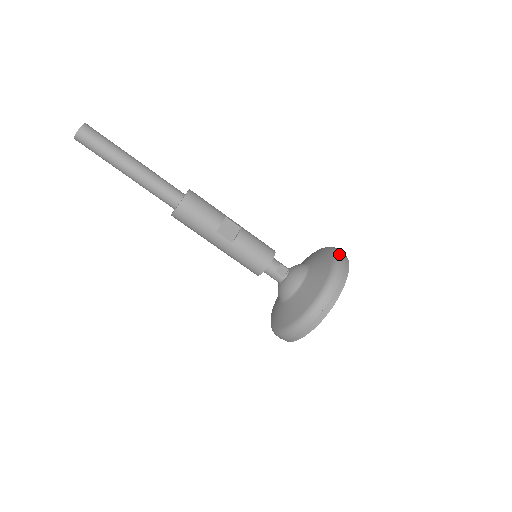
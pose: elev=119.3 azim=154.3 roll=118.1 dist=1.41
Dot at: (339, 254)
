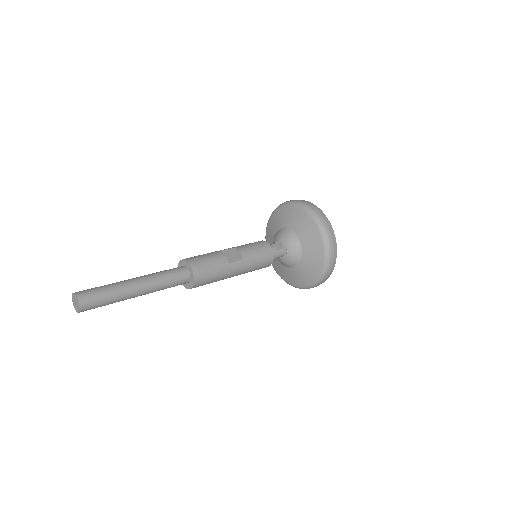
Dot at: (292, 201)
